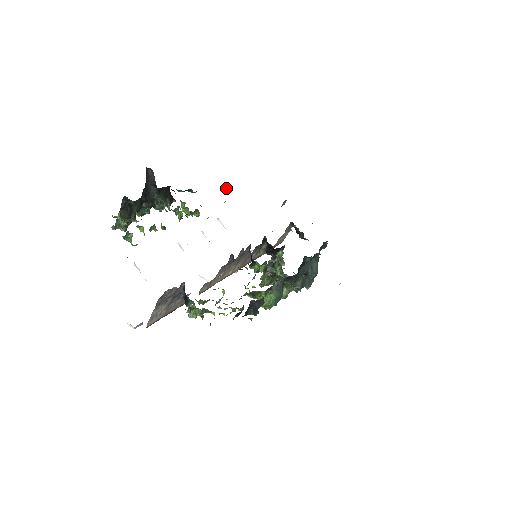
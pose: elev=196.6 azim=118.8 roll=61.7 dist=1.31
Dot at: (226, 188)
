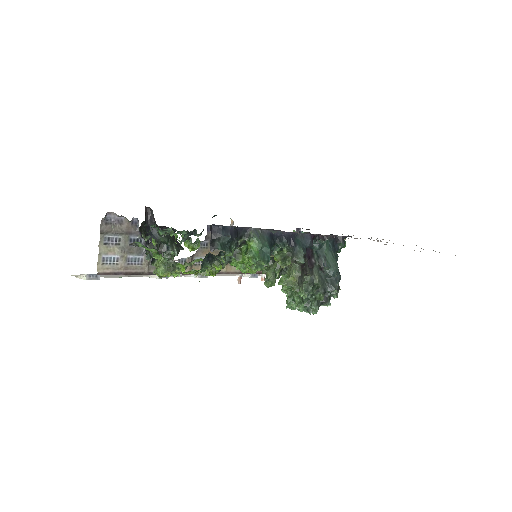
Dot at: (230, 225)
